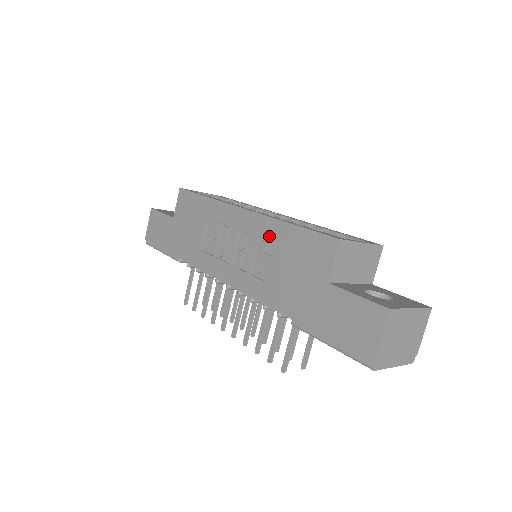
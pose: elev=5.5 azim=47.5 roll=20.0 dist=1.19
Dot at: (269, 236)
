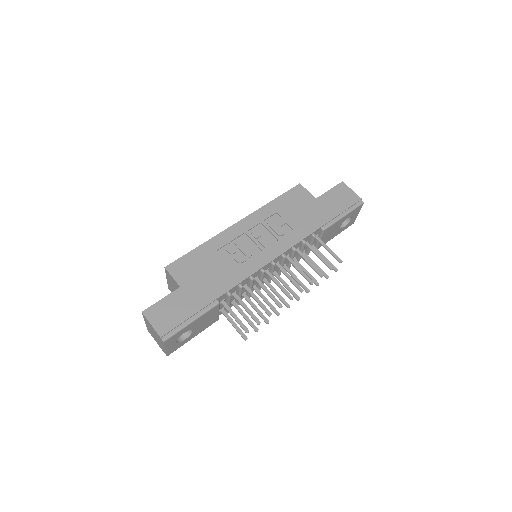
Dot at: (269, 215)
